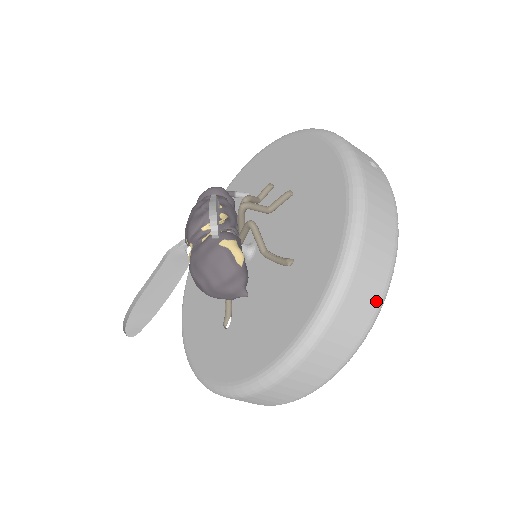
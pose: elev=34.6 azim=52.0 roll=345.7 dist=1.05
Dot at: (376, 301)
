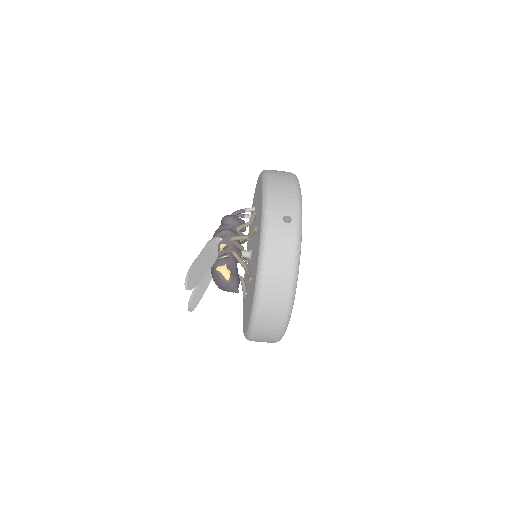
Dot at: (283, 310)
